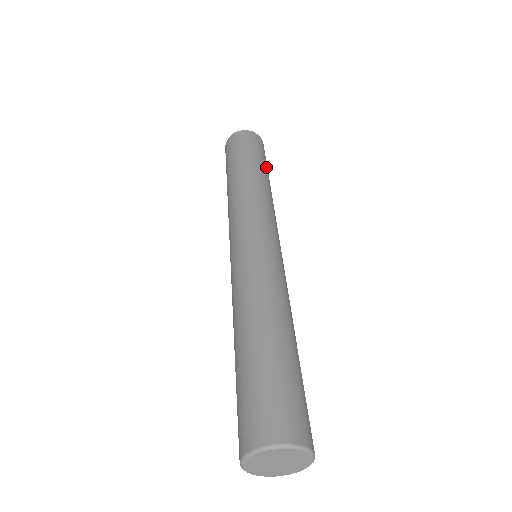
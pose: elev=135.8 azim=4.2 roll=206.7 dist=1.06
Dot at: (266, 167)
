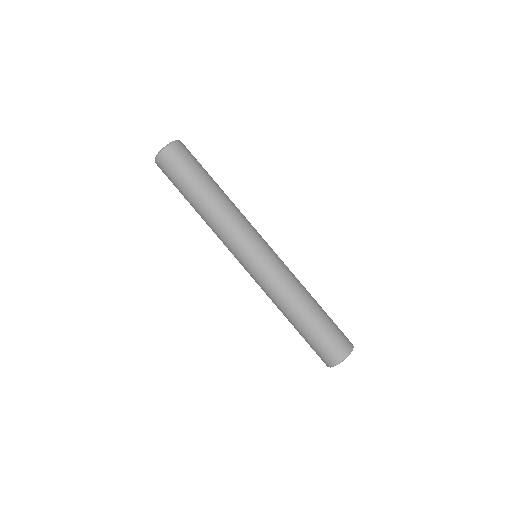
Dot at: occluded
